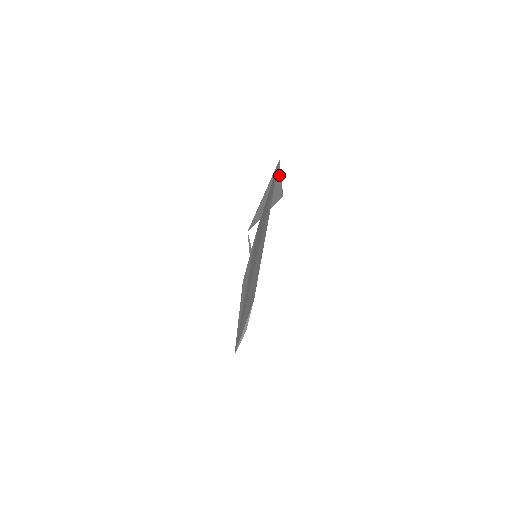
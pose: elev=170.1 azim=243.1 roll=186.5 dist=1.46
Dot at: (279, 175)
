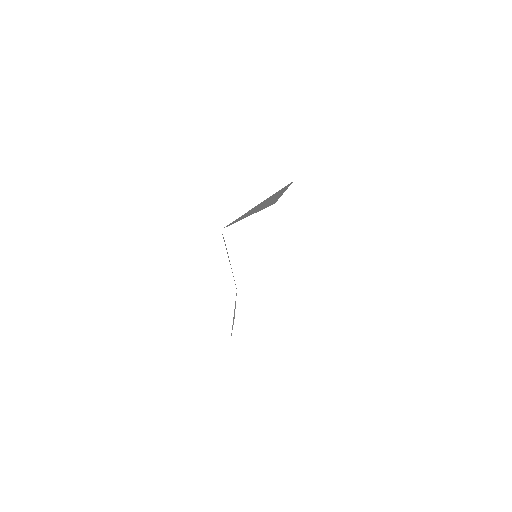
Dot at: (285, 190)
